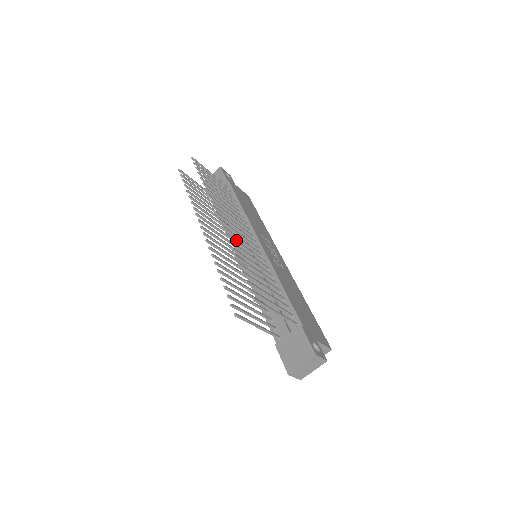
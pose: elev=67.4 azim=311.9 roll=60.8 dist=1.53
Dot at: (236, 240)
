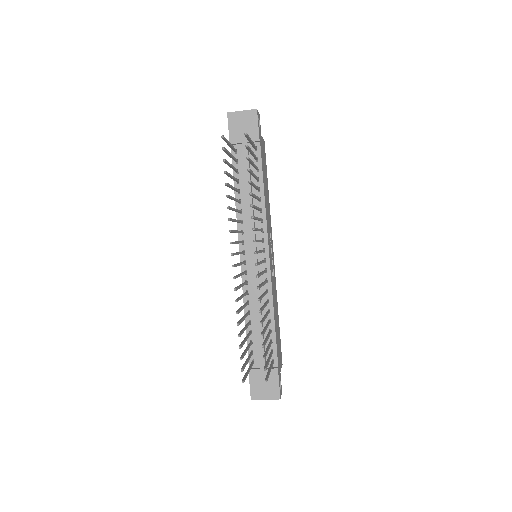
Dot at: (261, 286)
